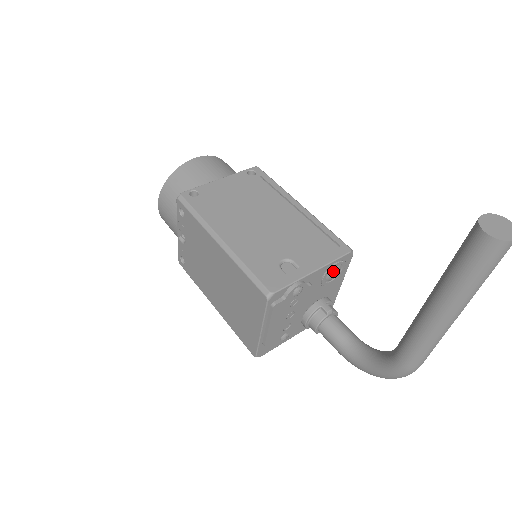
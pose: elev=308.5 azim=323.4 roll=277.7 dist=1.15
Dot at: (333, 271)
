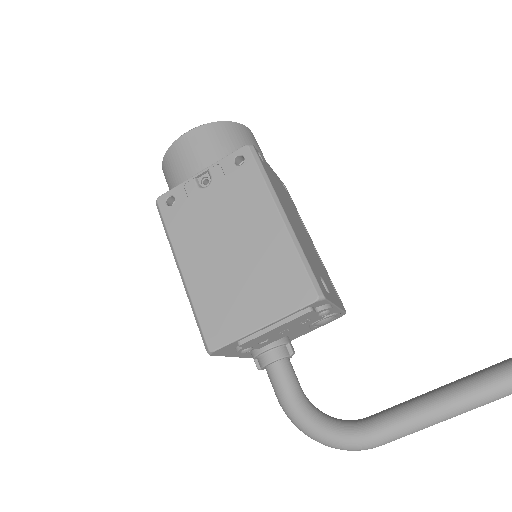
Dot at: (330, 318)
